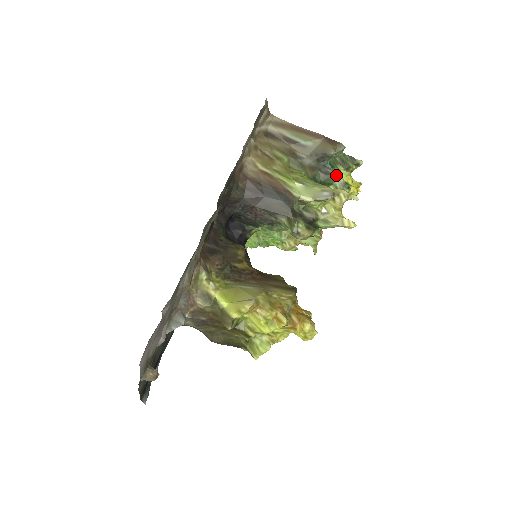
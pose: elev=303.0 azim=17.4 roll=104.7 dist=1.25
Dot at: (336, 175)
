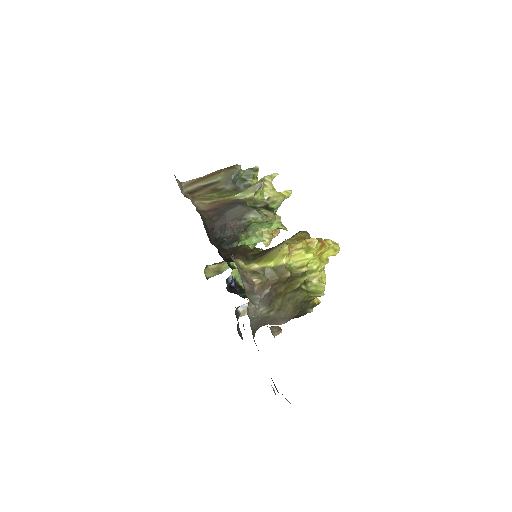
Dot at: (251, 184)
